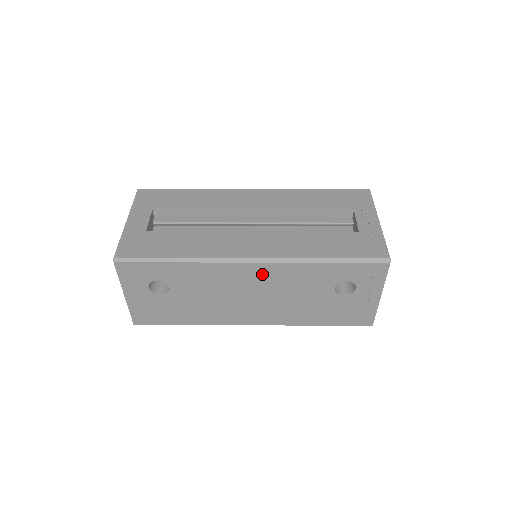
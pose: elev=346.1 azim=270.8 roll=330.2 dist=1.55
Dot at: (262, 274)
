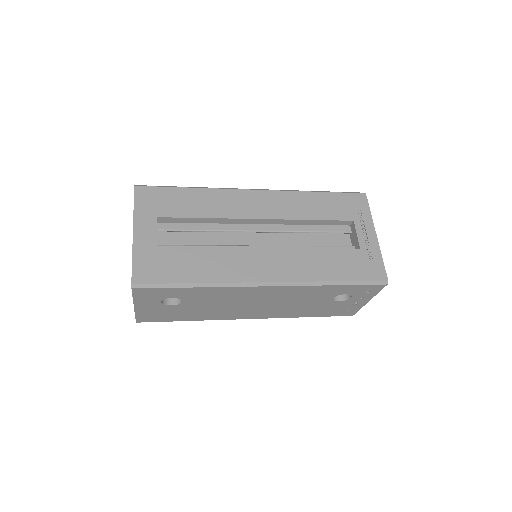
Dot at: (274, 292)
